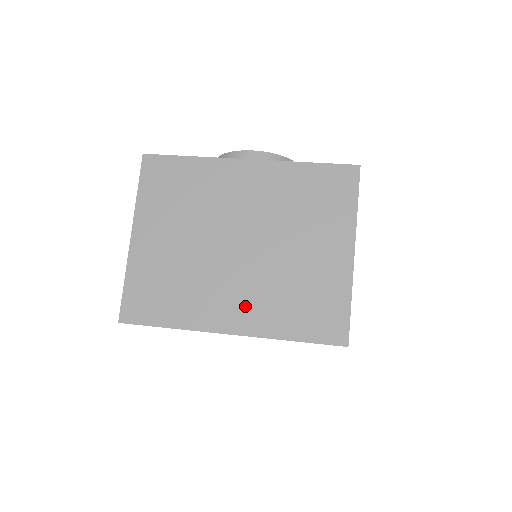
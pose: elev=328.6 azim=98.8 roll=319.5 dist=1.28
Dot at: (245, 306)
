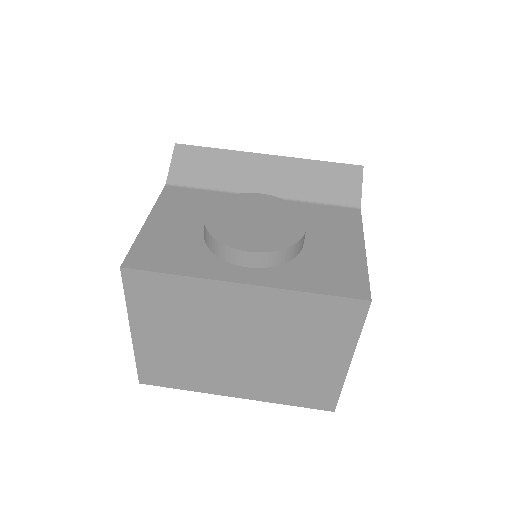
Dot at: (248, 385)
